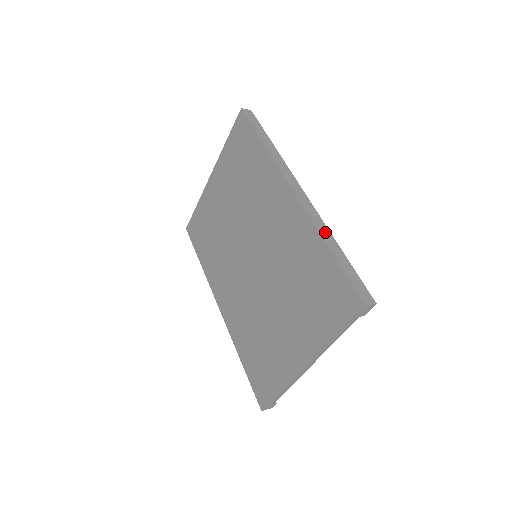
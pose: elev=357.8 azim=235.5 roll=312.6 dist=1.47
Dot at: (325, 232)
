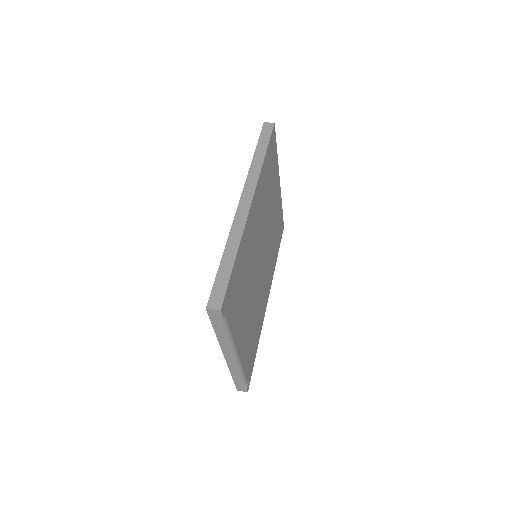
Dot at: (234, 240)
